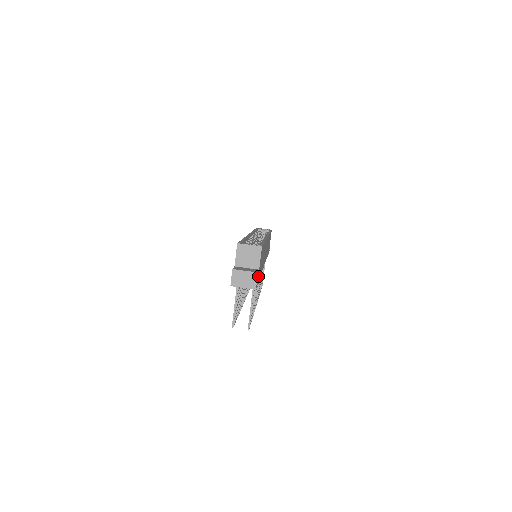
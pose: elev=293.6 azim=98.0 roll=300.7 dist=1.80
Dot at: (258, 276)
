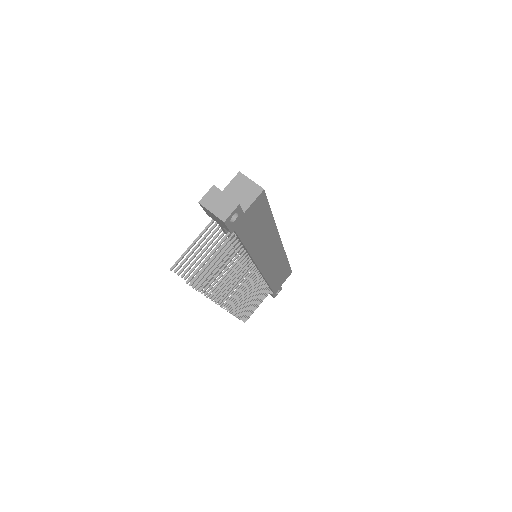
Dot at: (238, 221)
